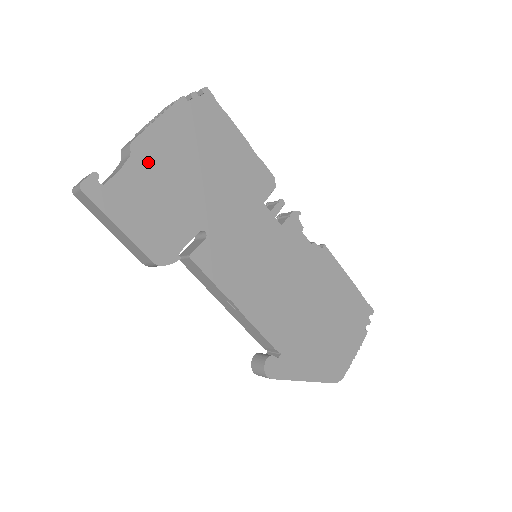
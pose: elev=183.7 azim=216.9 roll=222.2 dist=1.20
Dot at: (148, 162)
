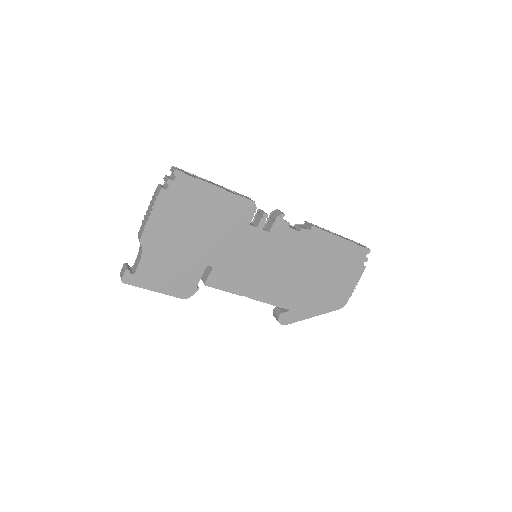
Dot at: (155, 246)
